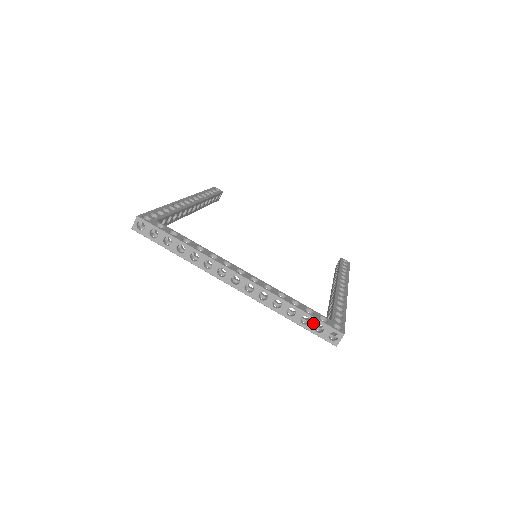
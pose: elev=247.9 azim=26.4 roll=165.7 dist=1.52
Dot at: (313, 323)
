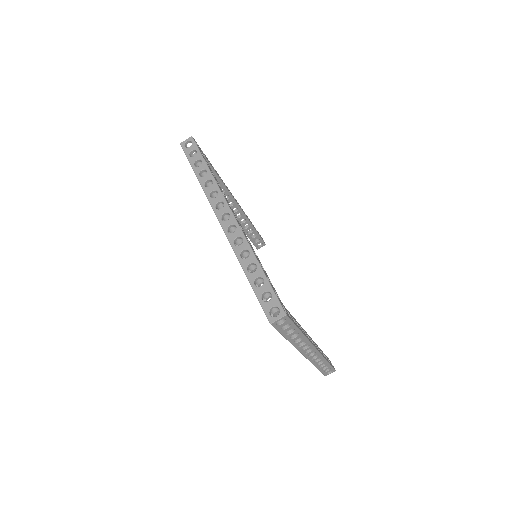
Dot at: (265, 288)
